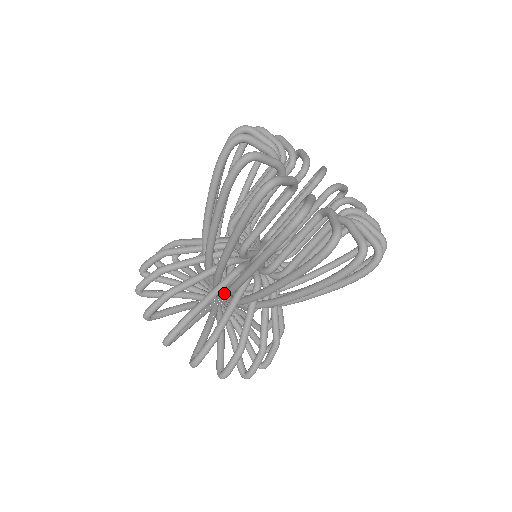
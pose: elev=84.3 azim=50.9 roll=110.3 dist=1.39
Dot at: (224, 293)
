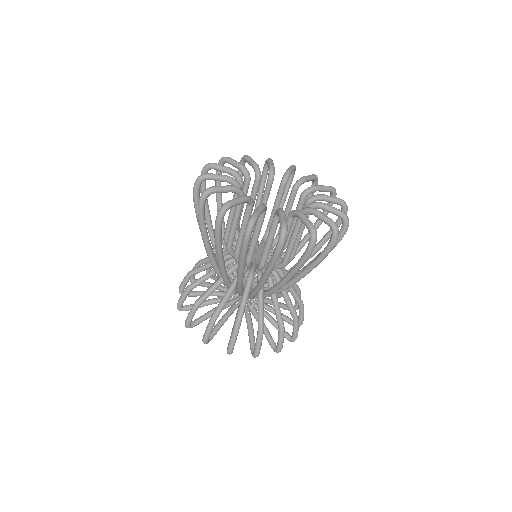
Dot at: occluded
